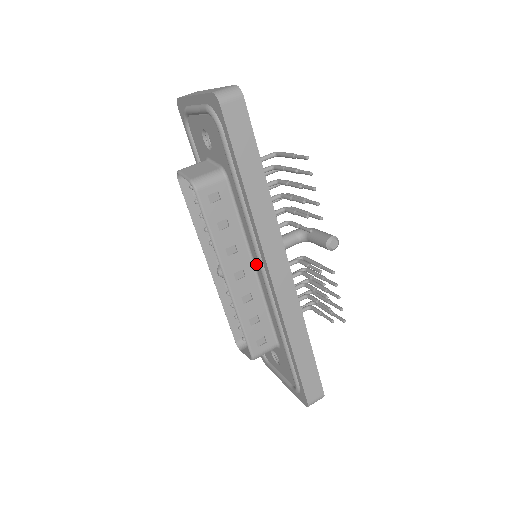
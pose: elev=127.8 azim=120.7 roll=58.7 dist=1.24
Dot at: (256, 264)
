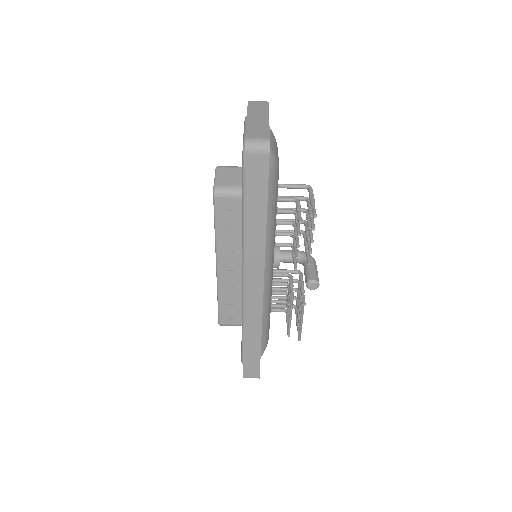
Dot at: occluded
